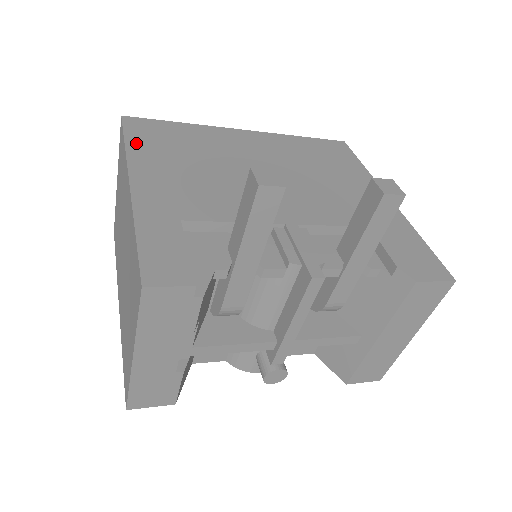
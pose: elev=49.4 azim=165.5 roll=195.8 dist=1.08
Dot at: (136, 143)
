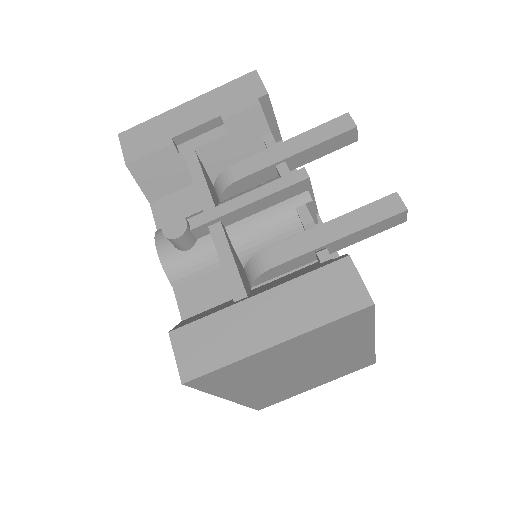
Dot at: occluded
